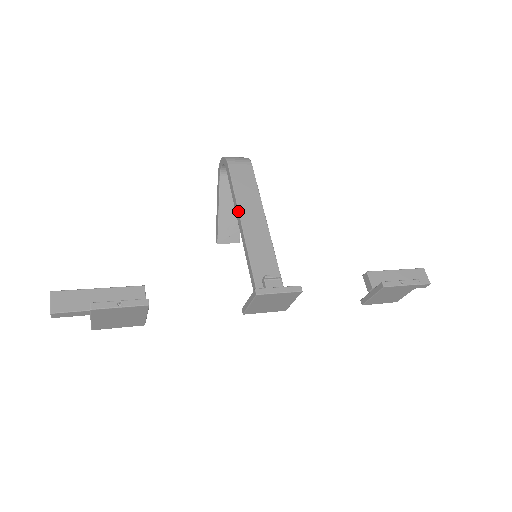
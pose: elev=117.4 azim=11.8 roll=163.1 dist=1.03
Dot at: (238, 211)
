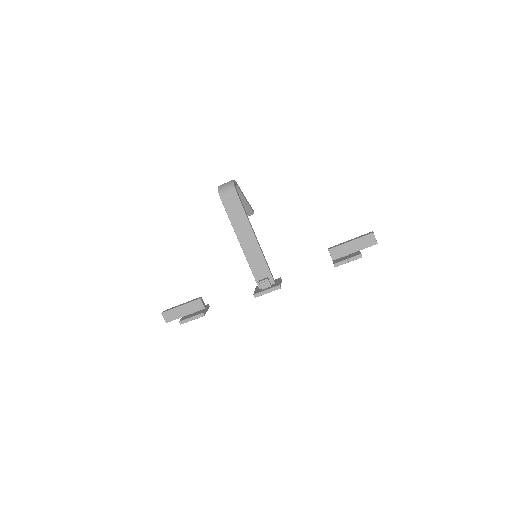
Dot at: occluded
